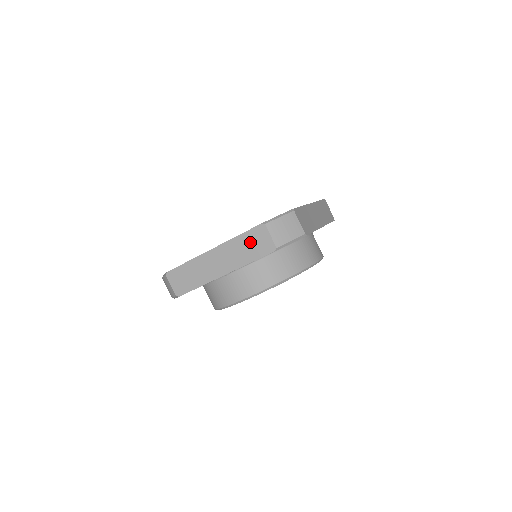
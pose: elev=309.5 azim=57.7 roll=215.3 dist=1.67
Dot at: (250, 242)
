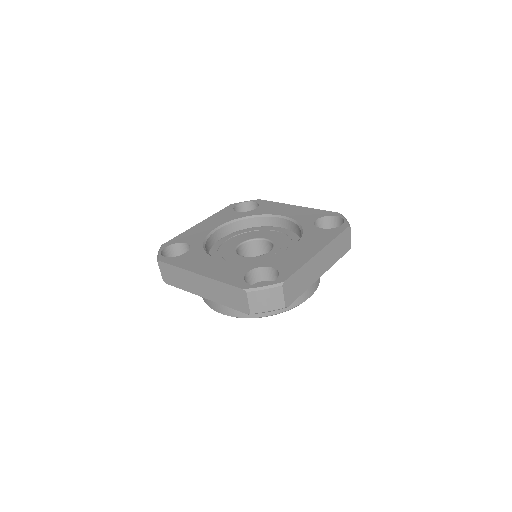
Dot at: (230, 294)
